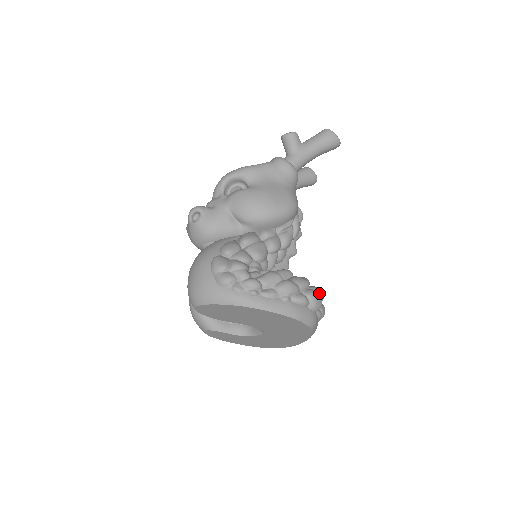
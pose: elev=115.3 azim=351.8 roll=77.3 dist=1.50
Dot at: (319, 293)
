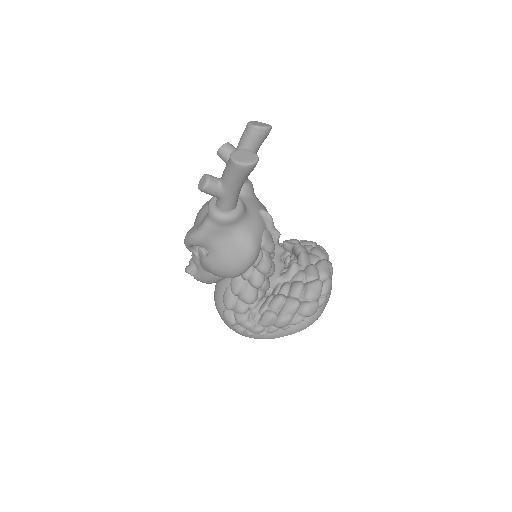
Dot at: (313, 297)
